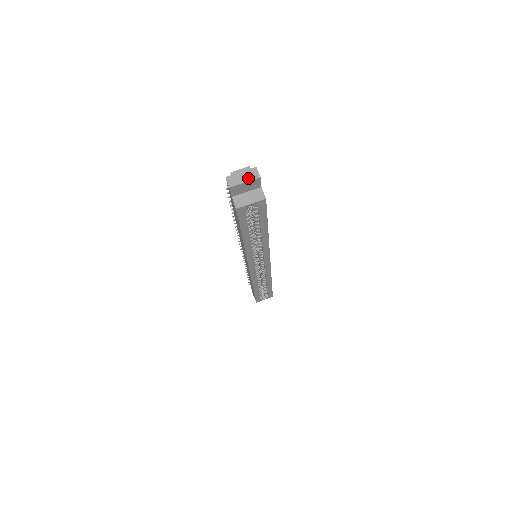
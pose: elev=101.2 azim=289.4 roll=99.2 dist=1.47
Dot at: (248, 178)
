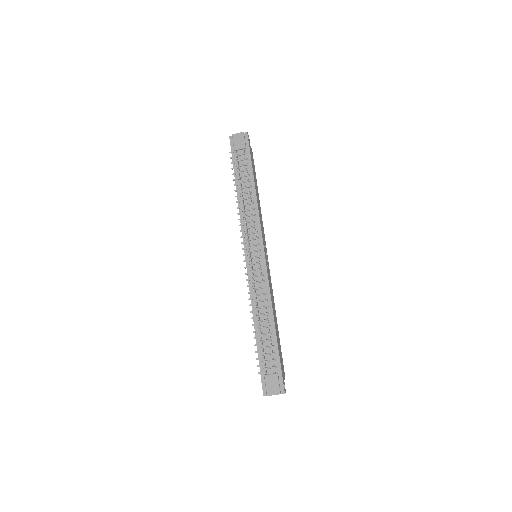
Dot at: occluded
